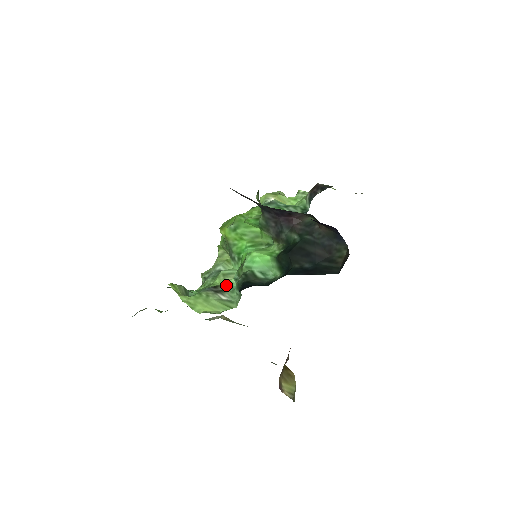
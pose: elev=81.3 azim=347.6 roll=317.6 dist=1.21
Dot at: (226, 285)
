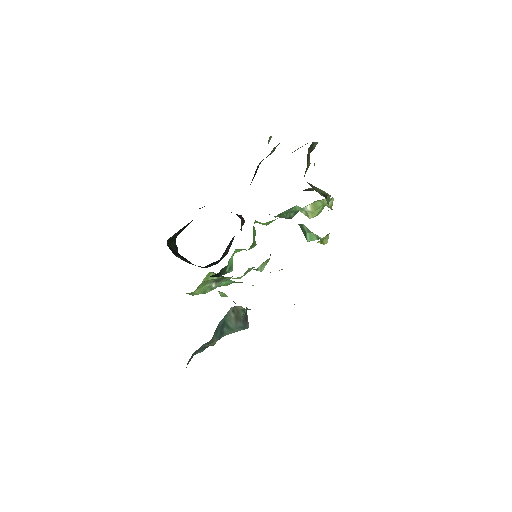
Dot at: (229, 277)
